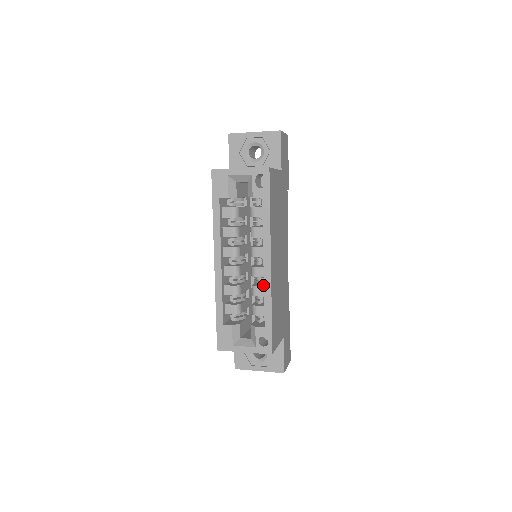
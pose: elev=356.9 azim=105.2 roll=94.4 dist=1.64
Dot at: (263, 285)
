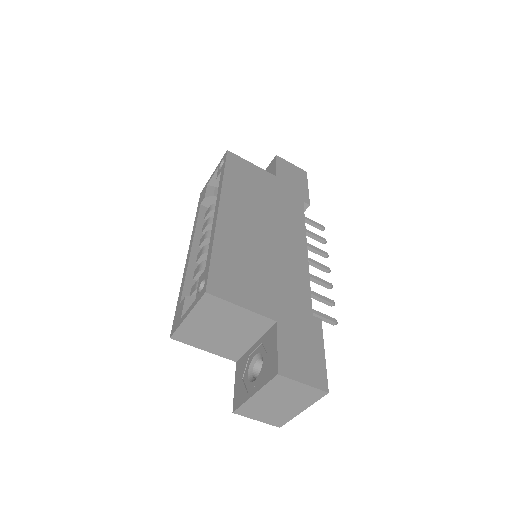
Dot at: occluded
